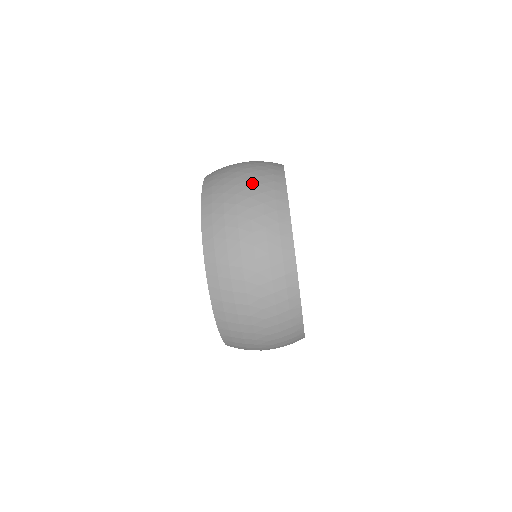
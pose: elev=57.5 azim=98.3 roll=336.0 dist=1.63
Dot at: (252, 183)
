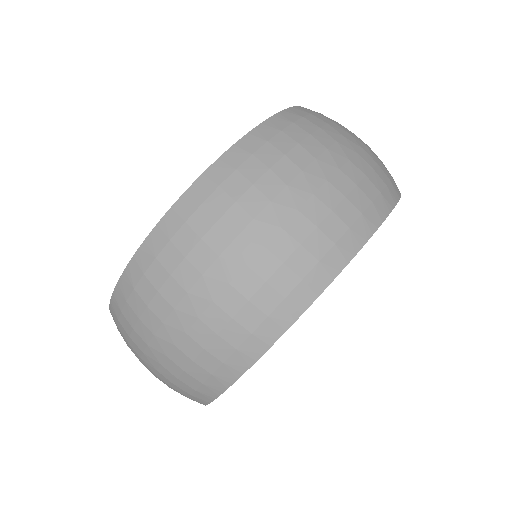
Dot at: occluded
